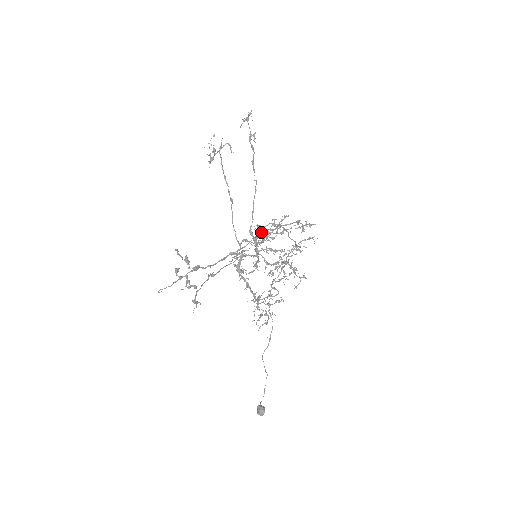
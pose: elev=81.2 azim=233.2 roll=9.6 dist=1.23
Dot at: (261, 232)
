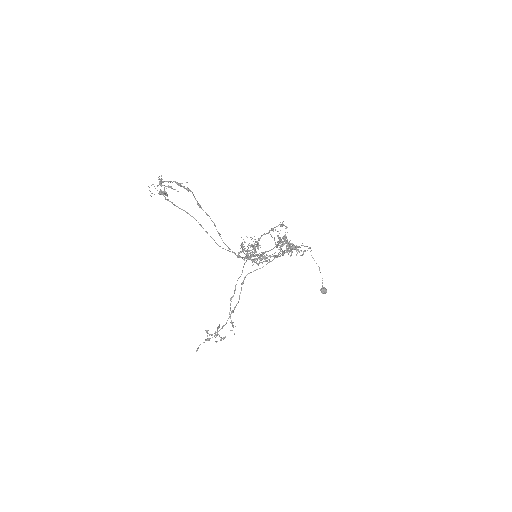
Dot at: (246, 255)
